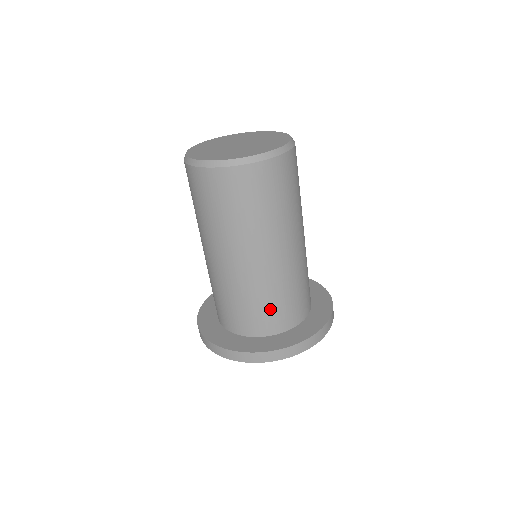
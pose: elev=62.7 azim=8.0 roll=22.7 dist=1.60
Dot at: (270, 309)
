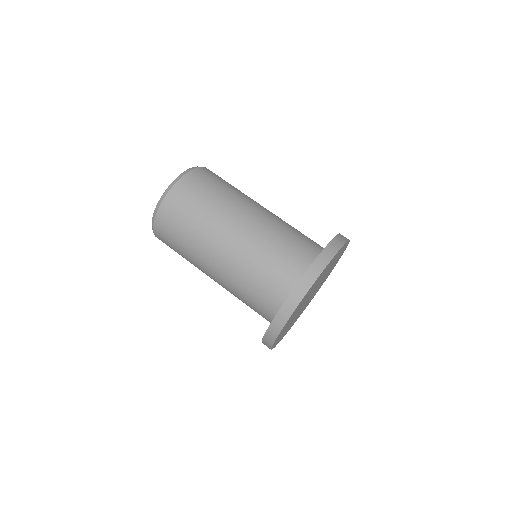
Dot at: (299, 238)
